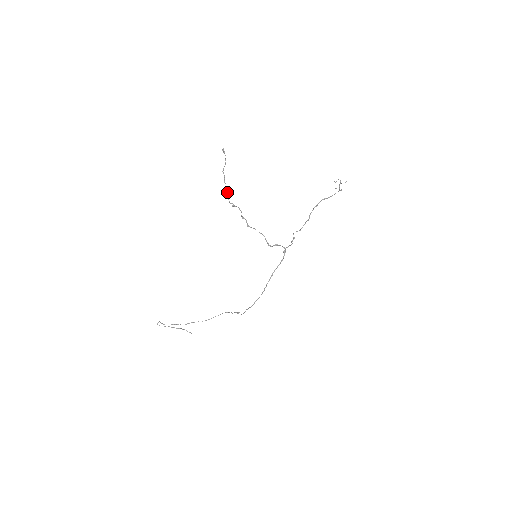
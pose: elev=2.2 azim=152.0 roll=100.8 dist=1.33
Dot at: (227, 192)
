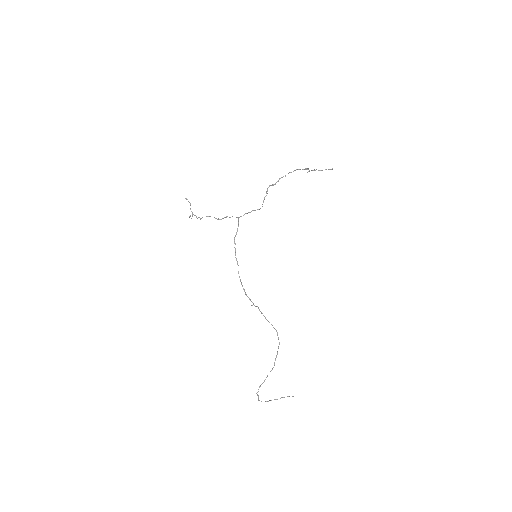
Dot at: (192, 216)
